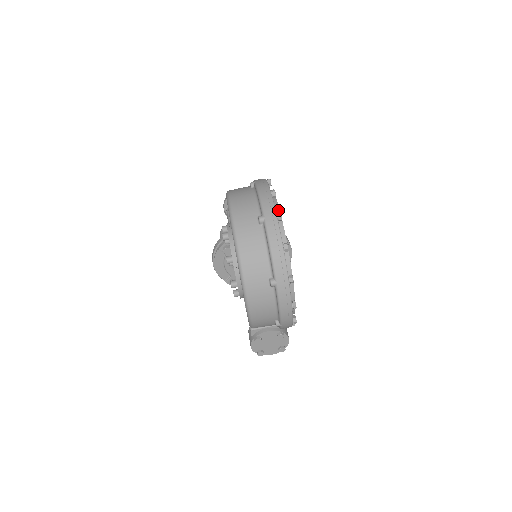
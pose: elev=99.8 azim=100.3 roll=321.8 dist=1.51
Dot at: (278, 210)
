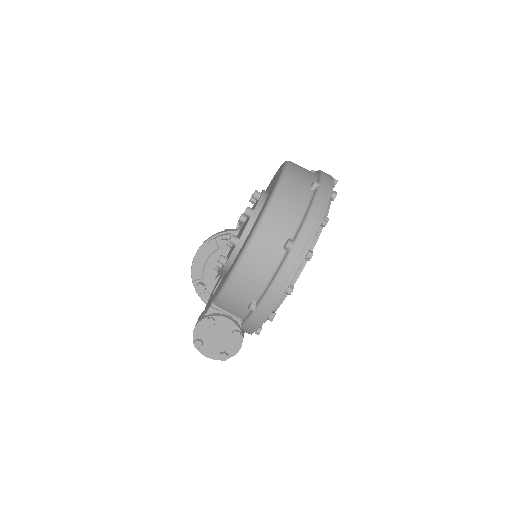
Dot at: occluded
